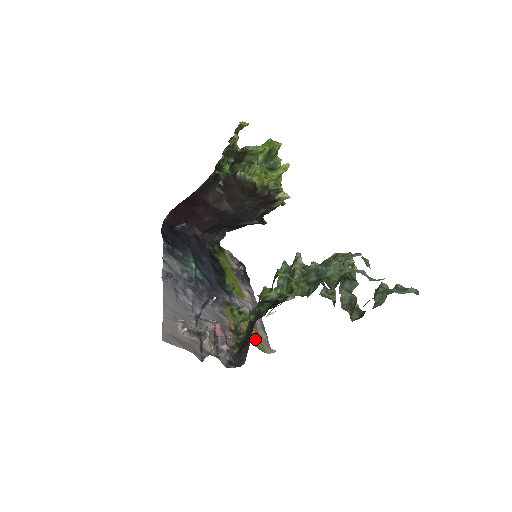
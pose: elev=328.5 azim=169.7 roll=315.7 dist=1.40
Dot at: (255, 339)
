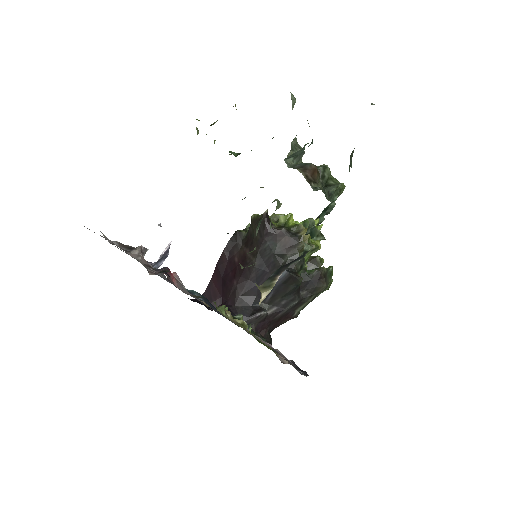
Dot at: (239, 325)
